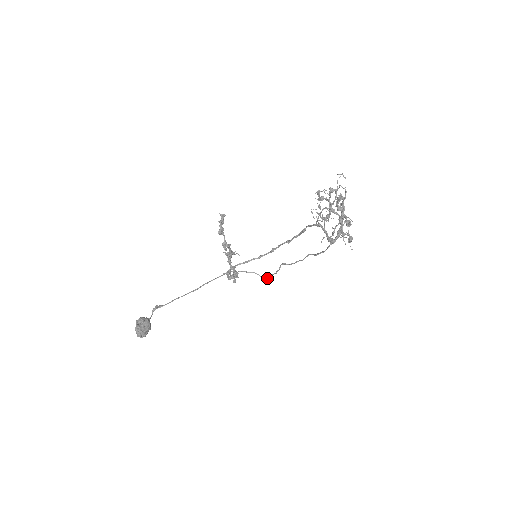
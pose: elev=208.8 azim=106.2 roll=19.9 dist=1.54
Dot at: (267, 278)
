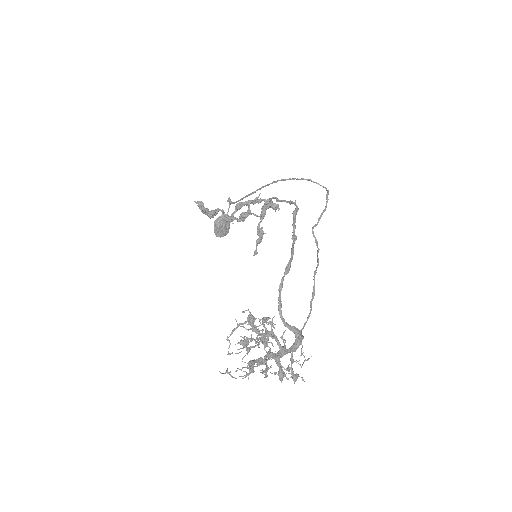
Dot at: (327, 192)
